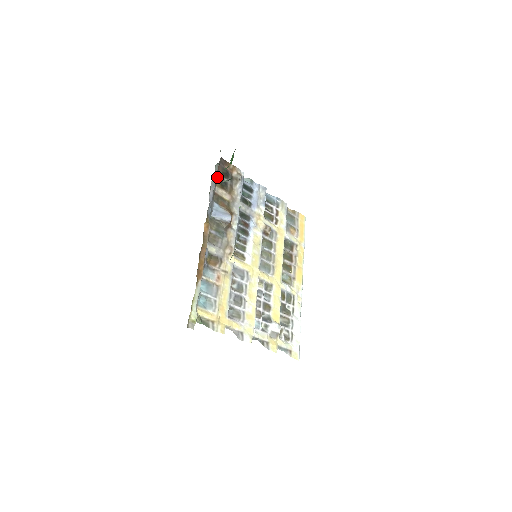
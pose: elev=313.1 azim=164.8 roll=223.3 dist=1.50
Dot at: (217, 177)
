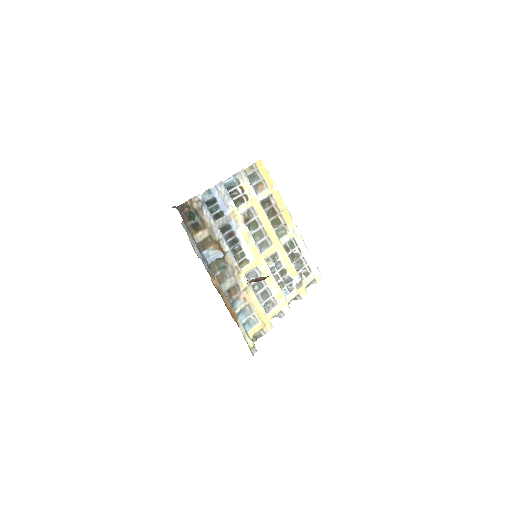
Dot at: (188, 228)
